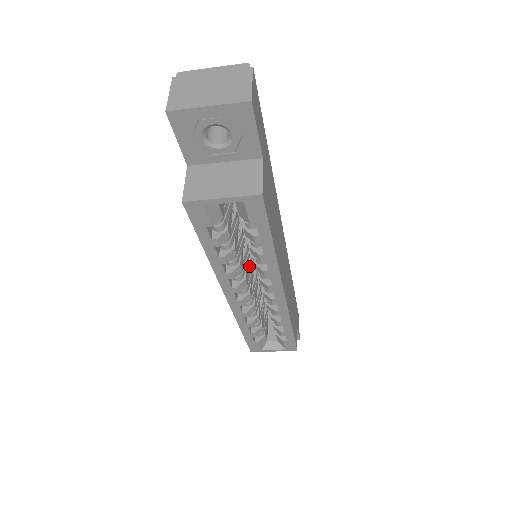
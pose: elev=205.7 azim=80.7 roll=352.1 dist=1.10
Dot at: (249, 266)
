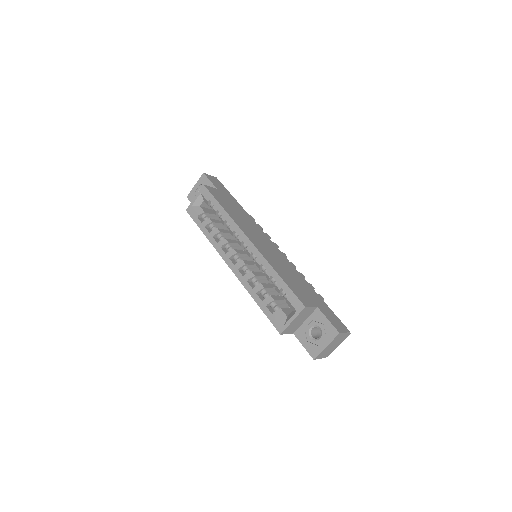
Dot at: (246, 254)
